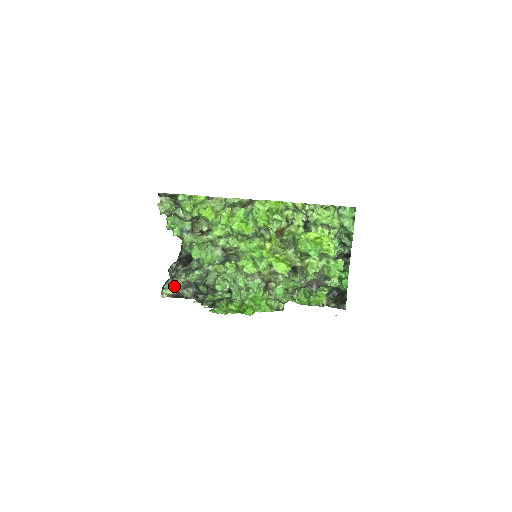
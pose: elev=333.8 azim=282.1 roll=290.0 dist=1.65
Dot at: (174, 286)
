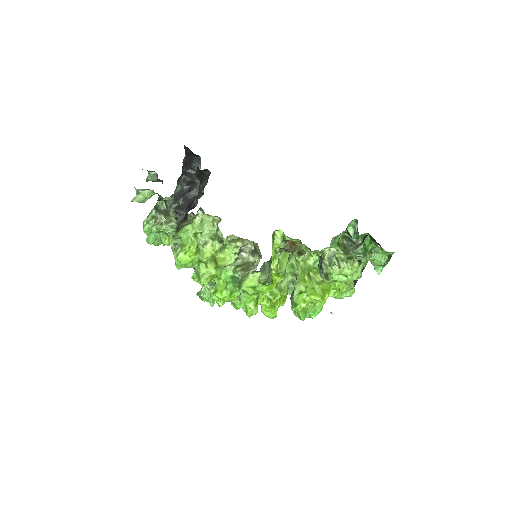
Dot at: occluded
